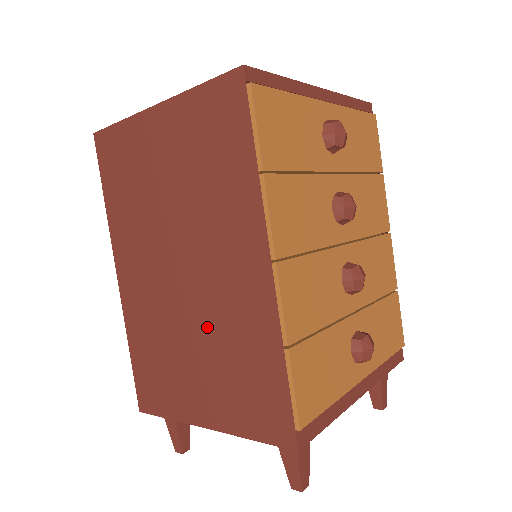
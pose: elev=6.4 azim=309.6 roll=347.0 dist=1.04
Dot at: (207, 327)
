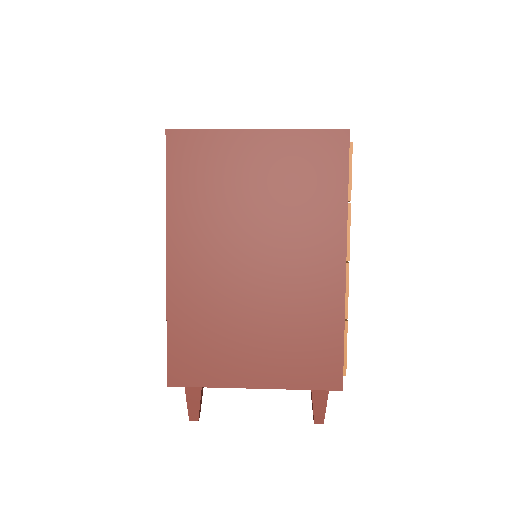
Dot at: (274, 307)
